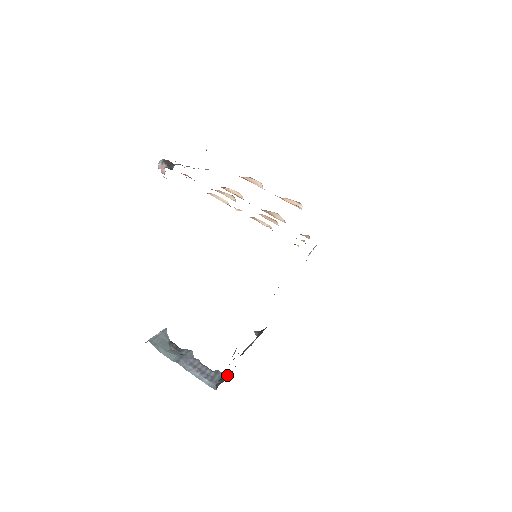
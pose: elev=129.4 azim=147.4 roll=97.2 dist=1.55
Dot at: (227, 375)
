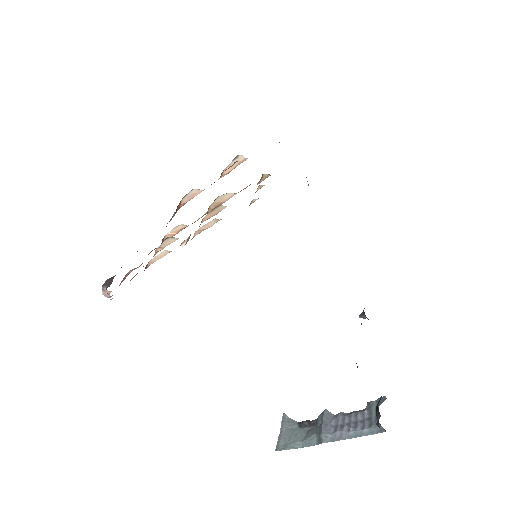
Dot at: occluded
